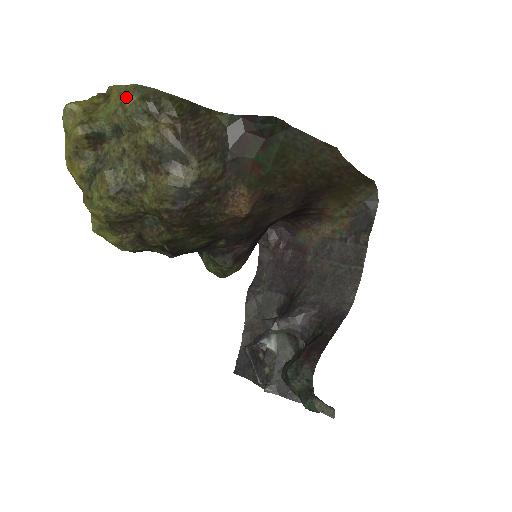
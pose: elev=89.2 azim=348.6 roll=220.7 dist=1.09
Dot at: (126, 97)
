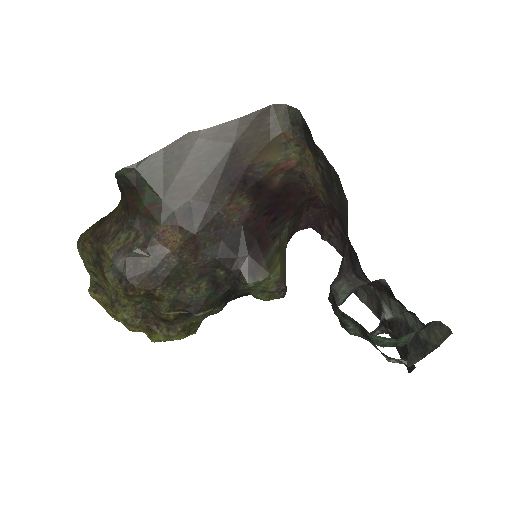
Dot at: (79, 253)
